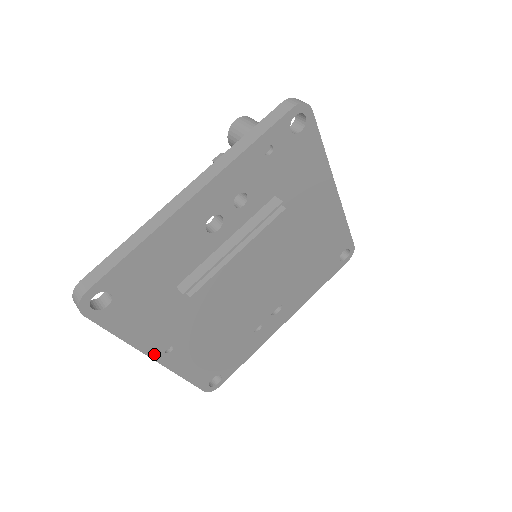
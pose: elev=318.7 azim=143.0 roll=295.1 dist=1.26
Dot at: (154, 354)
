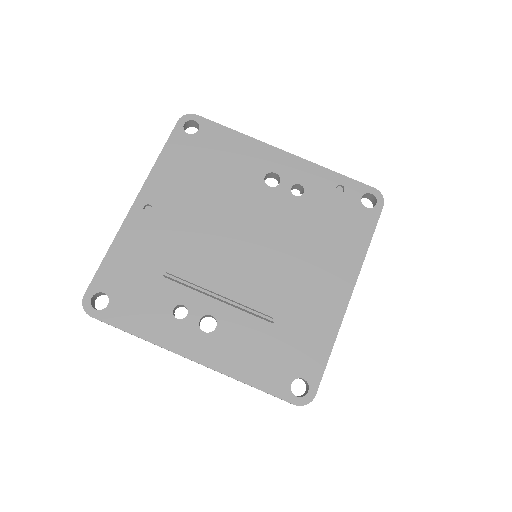
Dot at: (142, 196)
